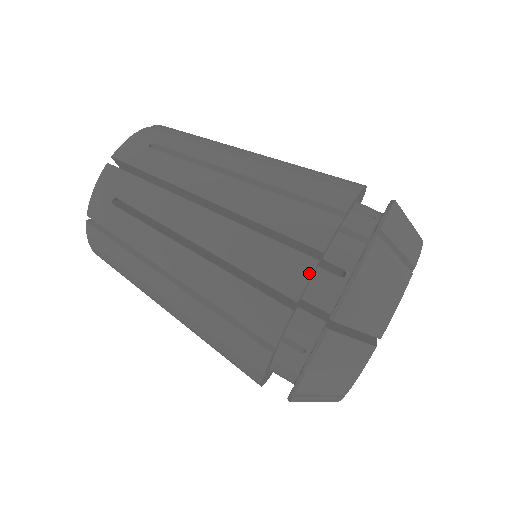
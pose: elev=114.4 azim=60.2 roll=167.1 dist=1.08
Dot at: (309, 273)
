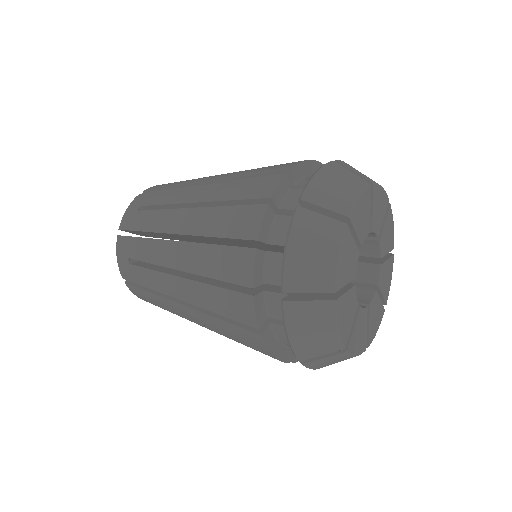
Dot at: (279, 180)
